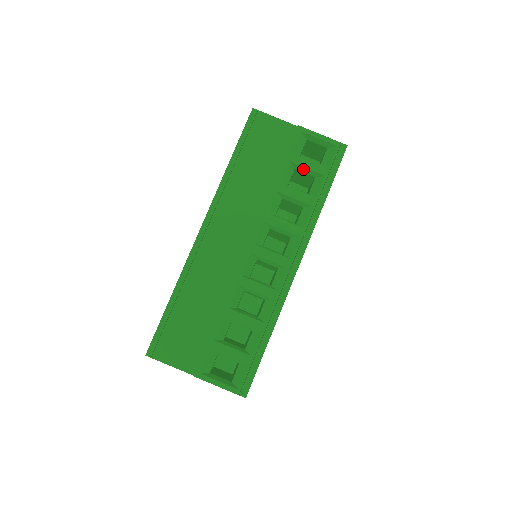
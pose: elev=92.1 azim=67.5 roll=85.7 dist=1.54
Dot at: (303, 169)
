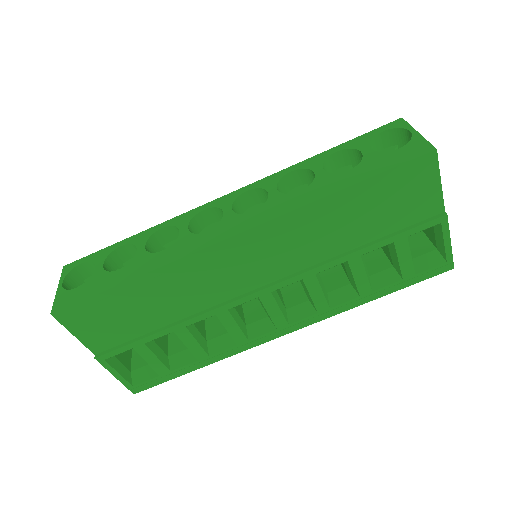
Dot at: (394, 256)
